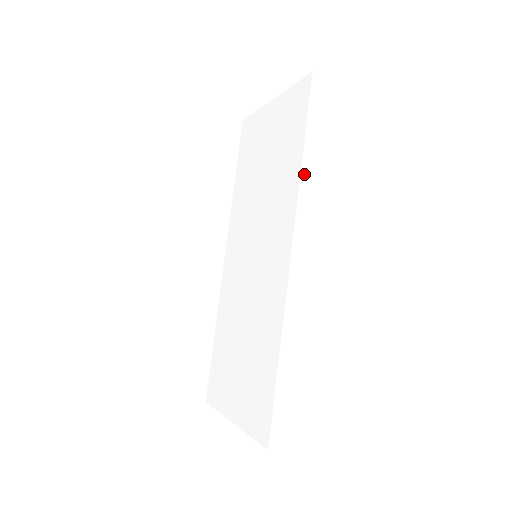
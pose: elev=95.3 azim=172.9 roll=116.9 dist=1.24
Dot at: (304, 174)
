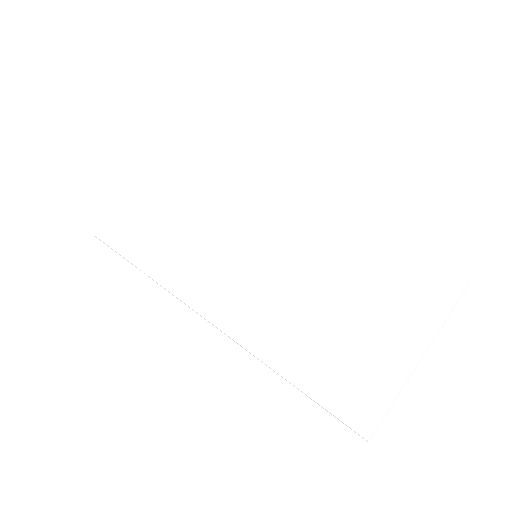
Dot at: (248, 169)
